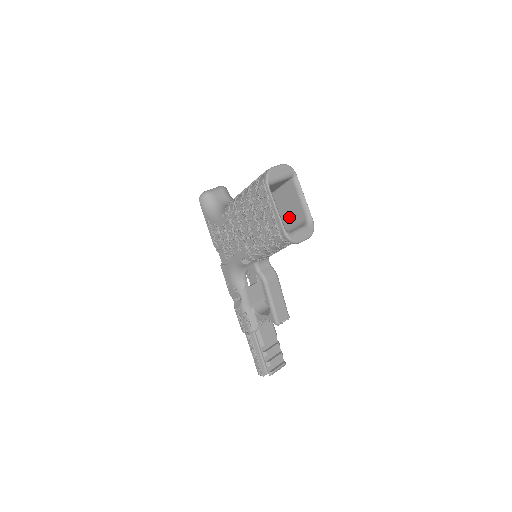
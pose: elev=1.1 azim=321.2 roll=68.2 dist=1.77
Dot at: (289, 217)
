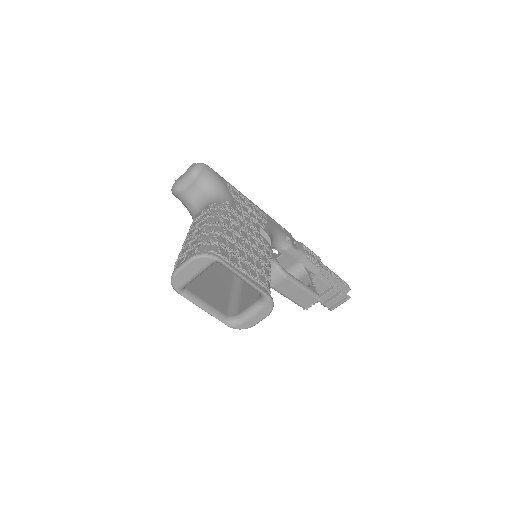
Dot at: occluded
